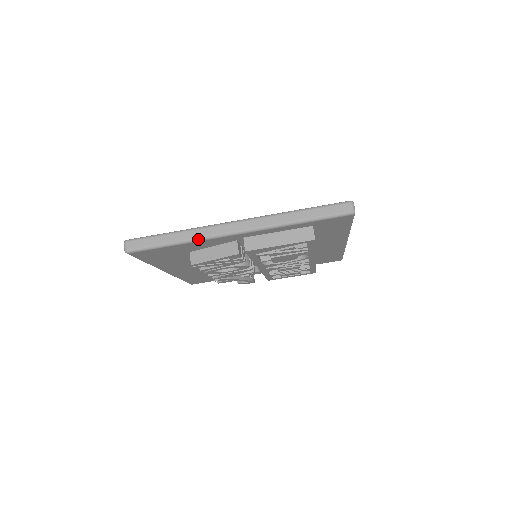
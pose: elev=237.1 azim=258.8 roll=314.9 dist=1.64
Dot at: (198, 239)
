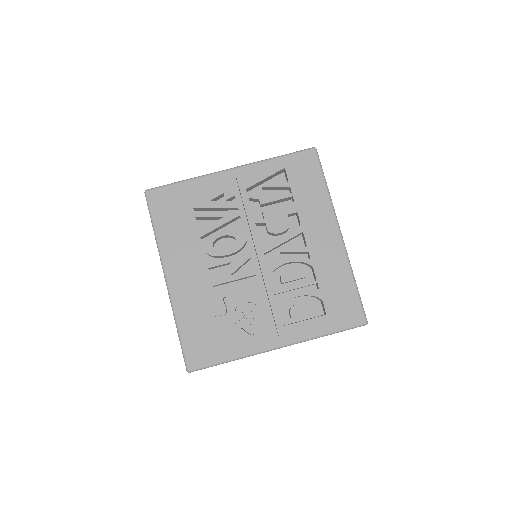
Dot at: (202, 176)
